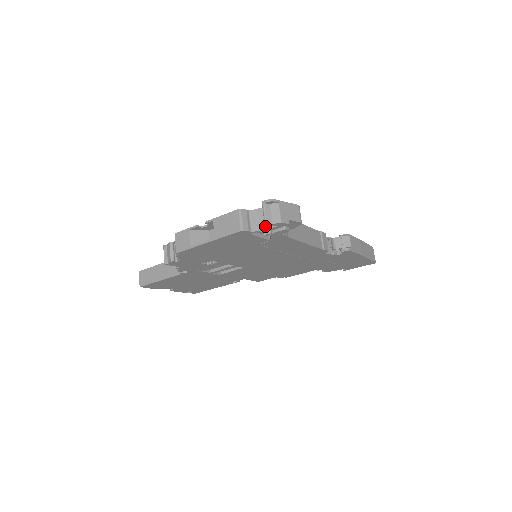
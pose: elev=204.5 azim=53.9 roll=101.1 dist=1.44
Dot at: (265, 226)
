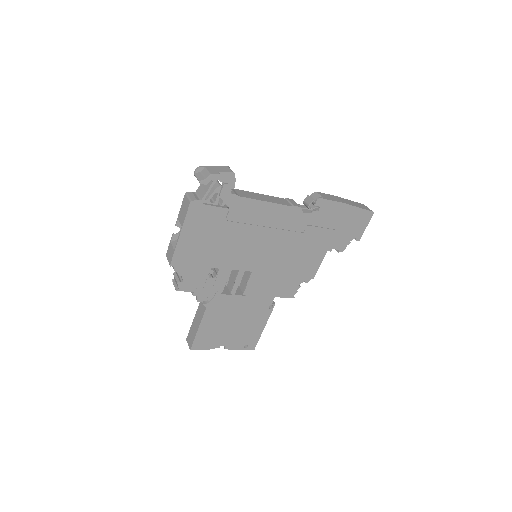
Dot at: (206, 189)
